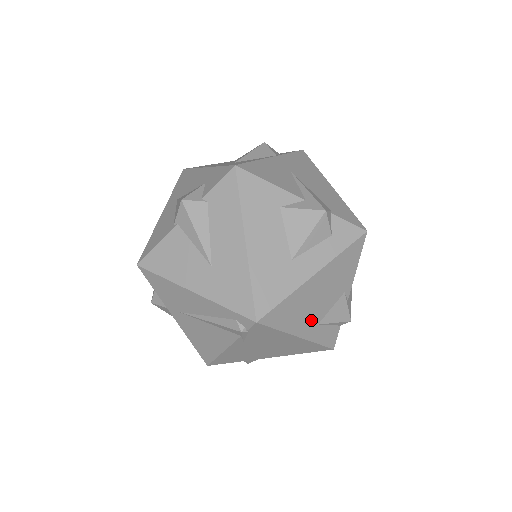
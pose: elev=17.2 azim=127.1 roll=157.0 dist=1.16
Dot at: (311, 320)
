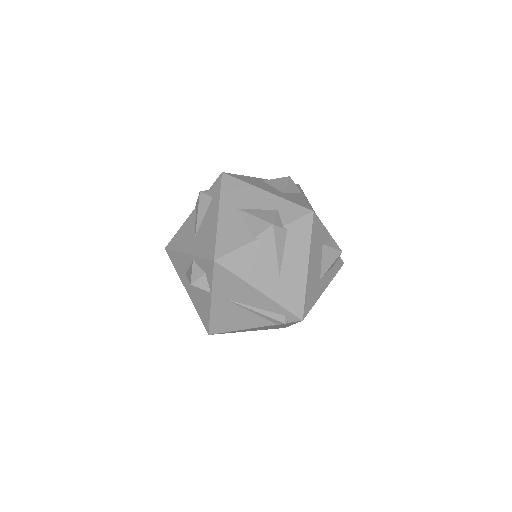
Dot at: occluded
